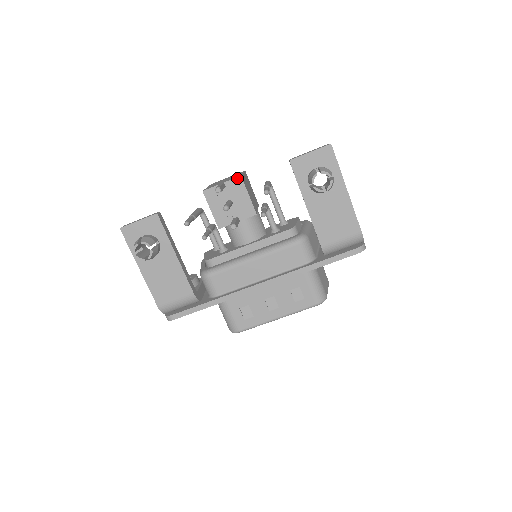
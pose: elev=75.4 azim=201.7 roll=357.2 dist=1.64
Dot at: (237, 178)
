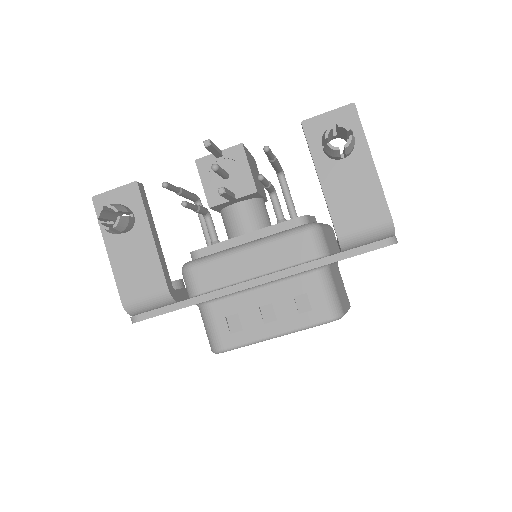
Dot at: (237, 146)
